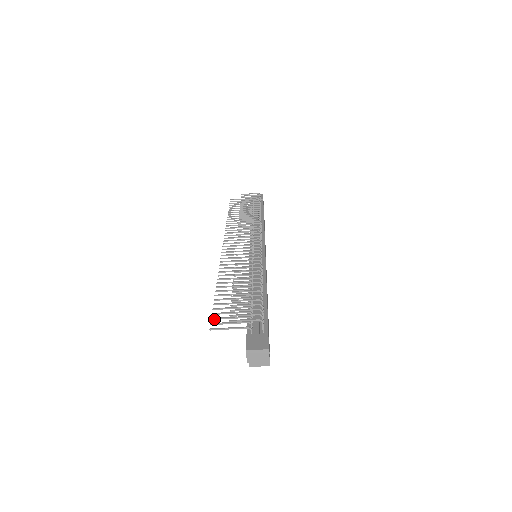
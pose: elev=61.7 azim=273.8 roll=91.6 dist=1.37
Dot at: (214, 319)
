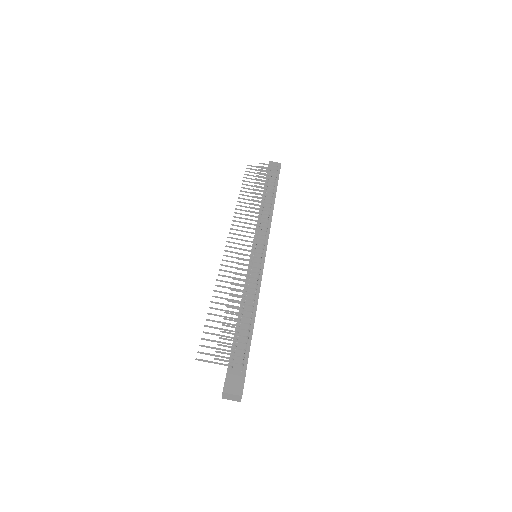
Dot at: (202, 346)
